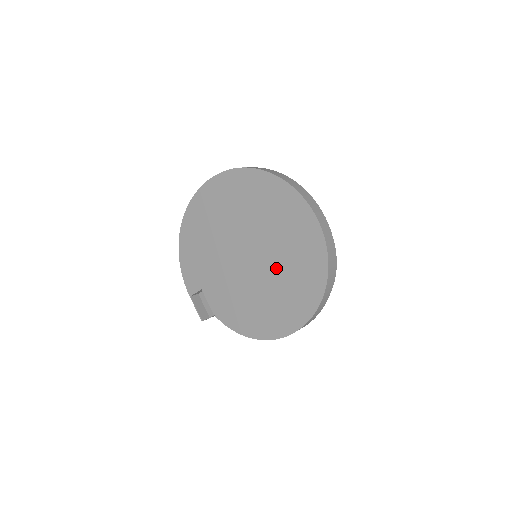
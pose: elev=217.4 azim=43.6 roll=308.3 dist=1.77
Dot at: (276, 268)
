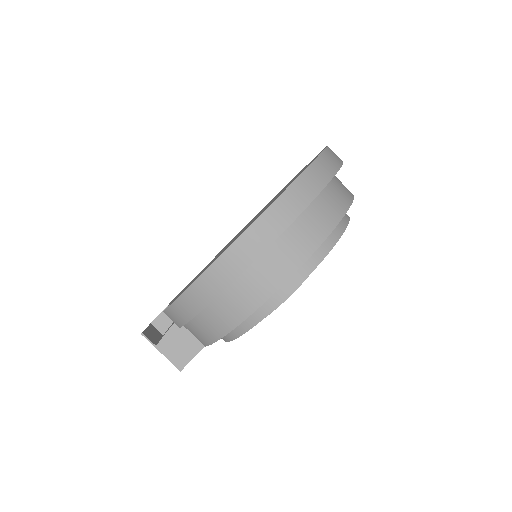
Dot at: occluded
